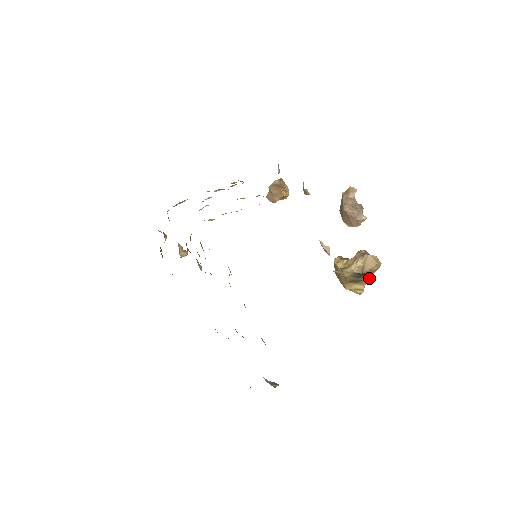
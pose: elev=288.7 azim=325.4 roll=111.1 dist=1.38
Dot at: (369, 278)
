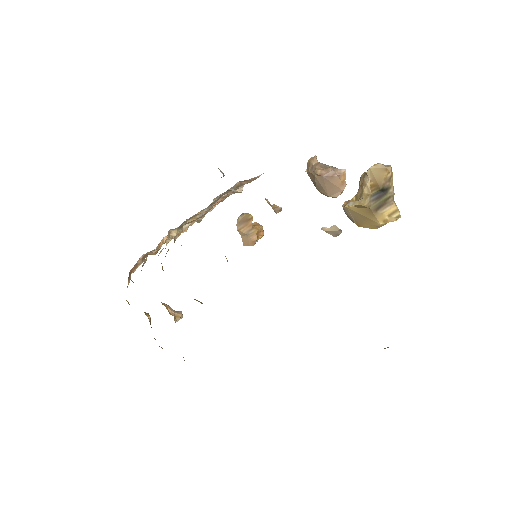
Dot at: (392, 192)
